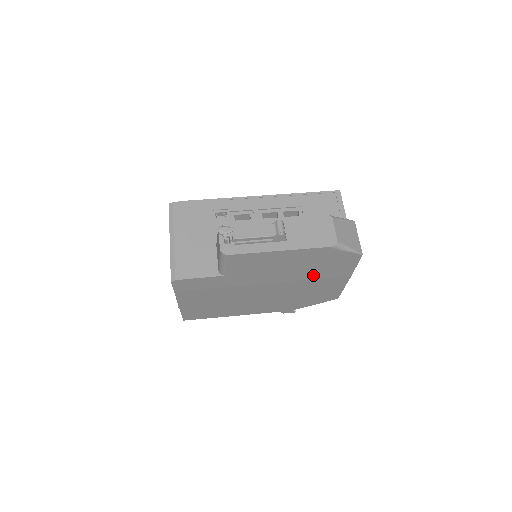
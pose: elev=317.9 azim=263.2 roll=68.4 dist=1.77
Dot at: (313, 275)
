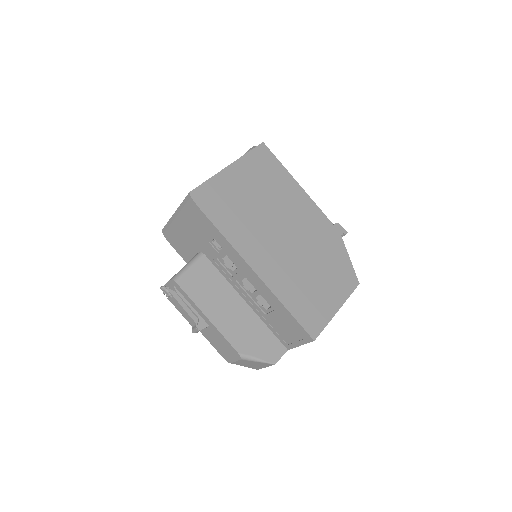
Dot at: occluded
